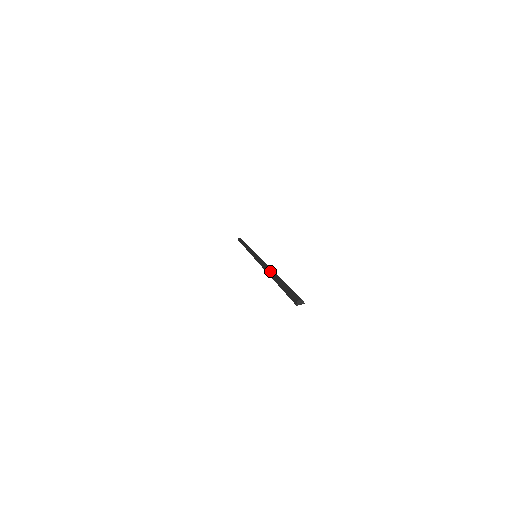
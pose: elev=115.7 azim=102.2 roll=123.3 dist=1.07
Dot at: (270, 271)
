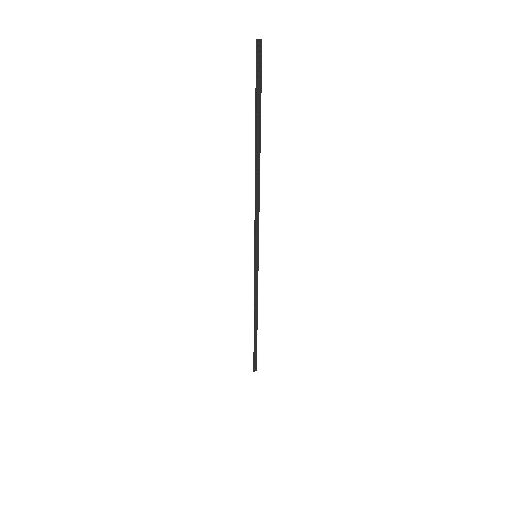
Dot at: (255, 163)
